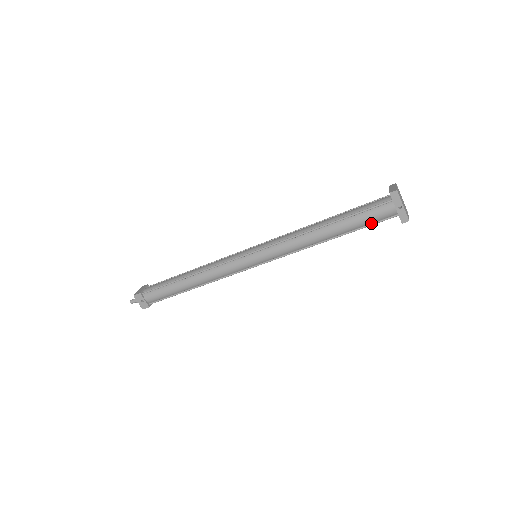
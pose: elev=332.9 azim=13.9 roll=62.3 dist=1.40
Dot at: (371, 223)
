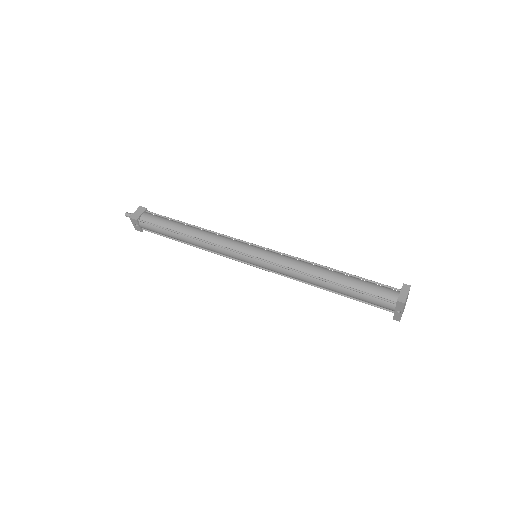
Dot at: (368, 303)
